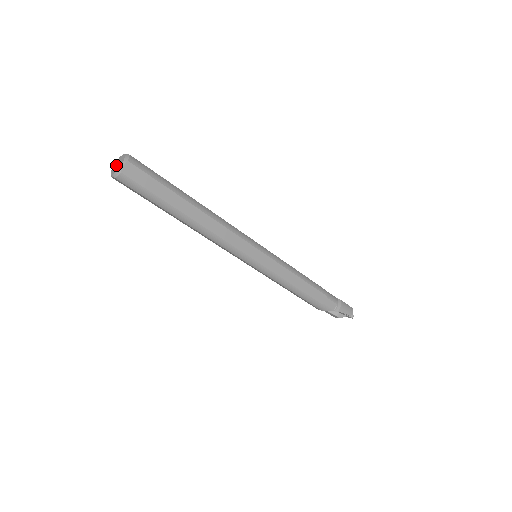
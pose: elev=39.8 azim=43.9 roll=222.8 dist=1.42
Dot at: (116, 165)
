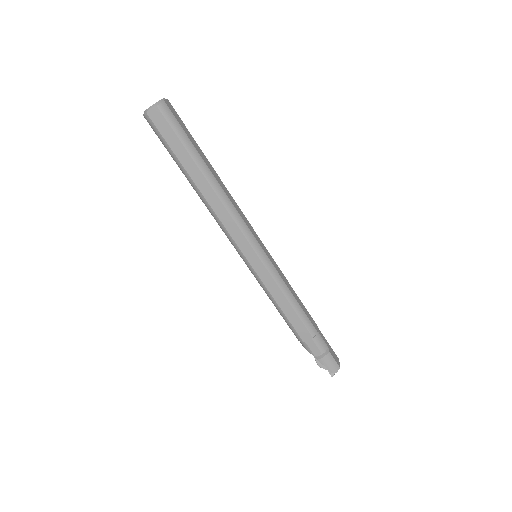
Dot at: occluded
